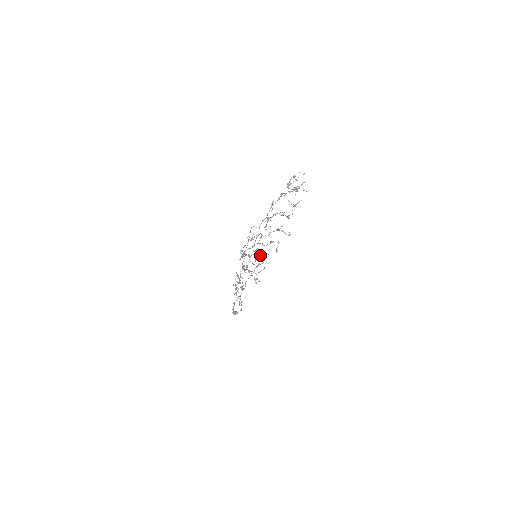
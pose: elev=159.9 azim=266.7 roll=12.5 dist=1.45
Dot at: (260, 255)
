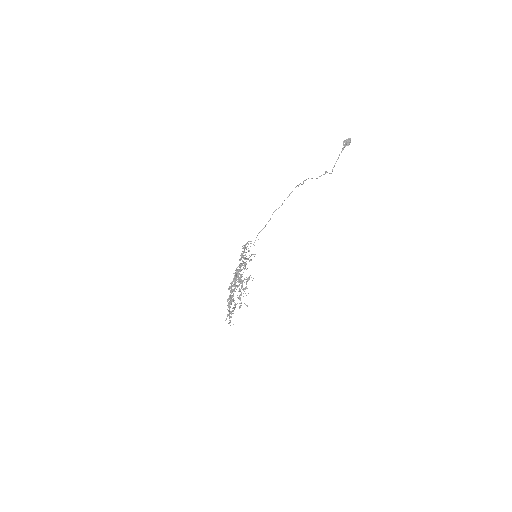
Dot at: (233, 290)
